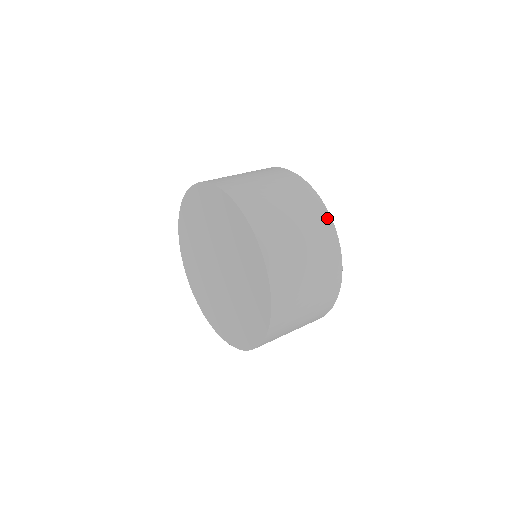
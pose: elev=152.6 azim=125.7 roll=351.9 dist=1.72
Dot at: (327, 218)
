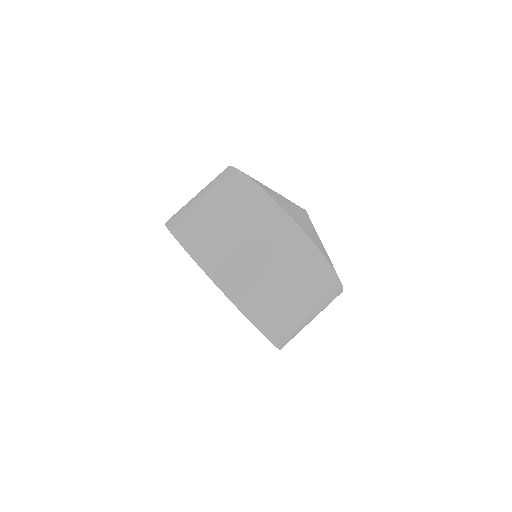
Dot at: (278, 212)
